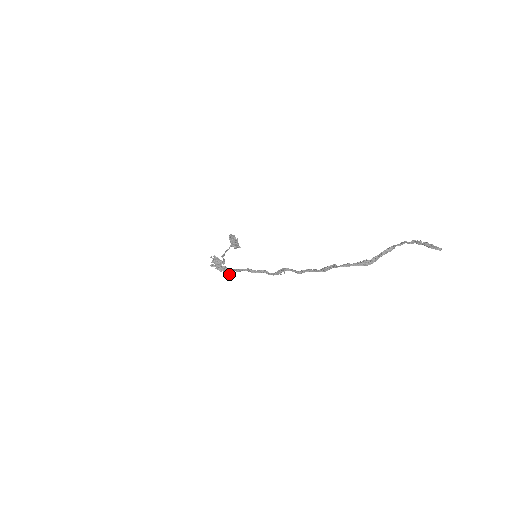
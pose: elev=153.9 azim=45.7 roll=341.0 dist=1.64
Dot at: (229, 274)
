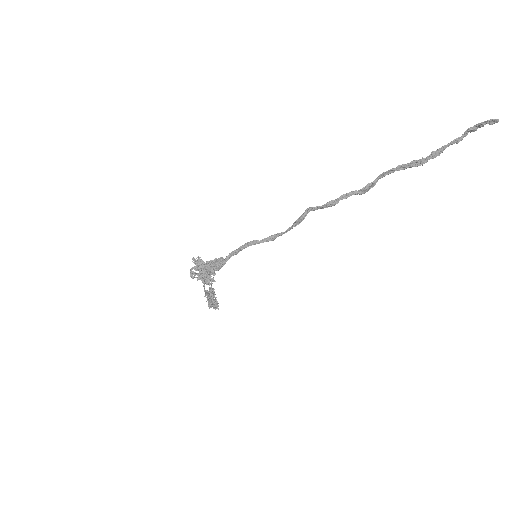
Dot at: (220, 267)
